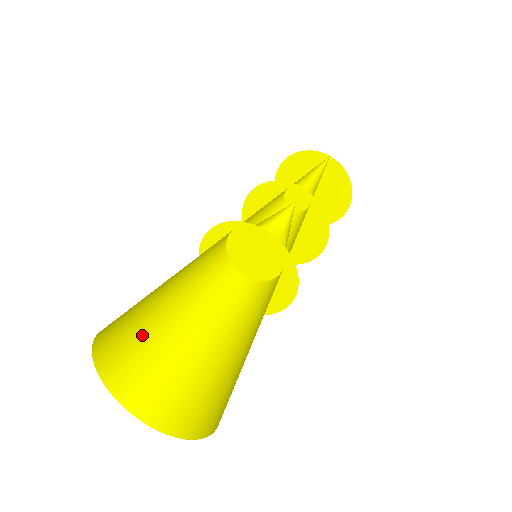
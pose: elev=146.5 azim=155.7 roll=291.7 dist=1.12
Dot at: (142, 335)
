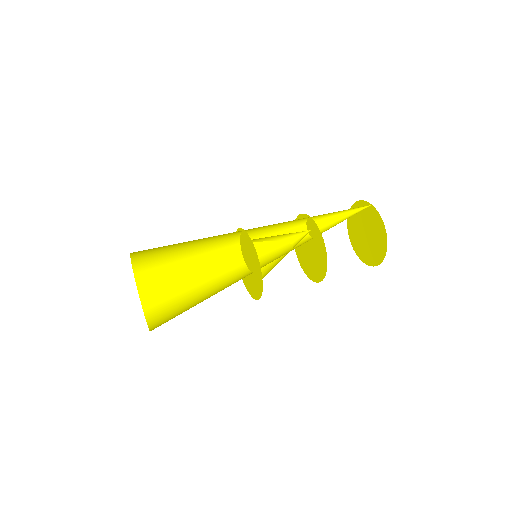
Dot at: (167, 278)
